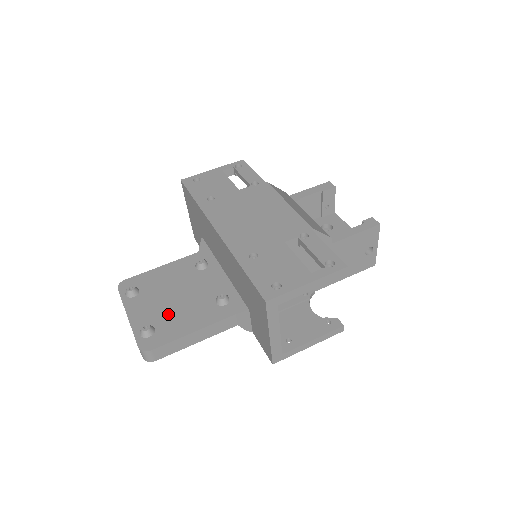
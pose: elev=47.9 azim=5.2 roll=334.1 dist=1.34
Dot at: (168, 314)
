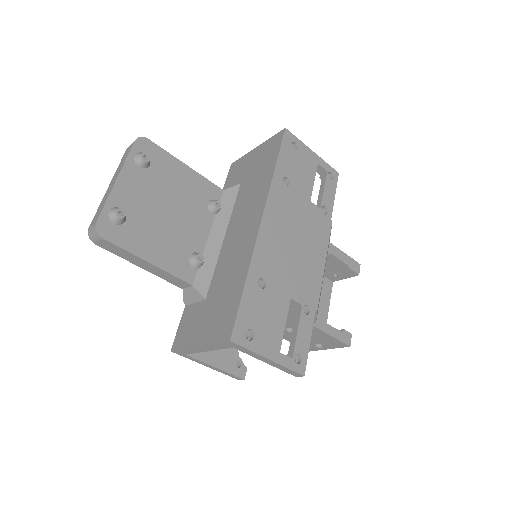
Dot at: (148, 220)
